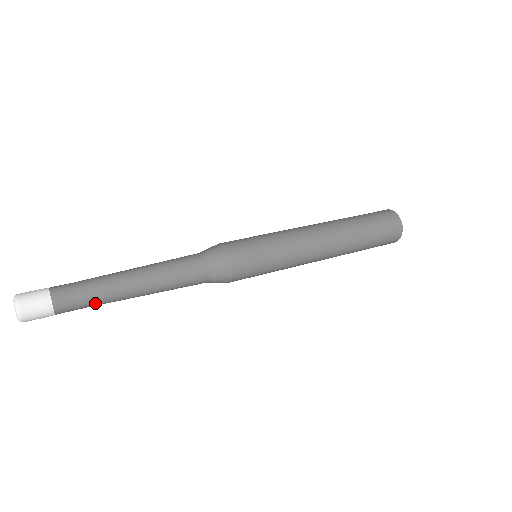
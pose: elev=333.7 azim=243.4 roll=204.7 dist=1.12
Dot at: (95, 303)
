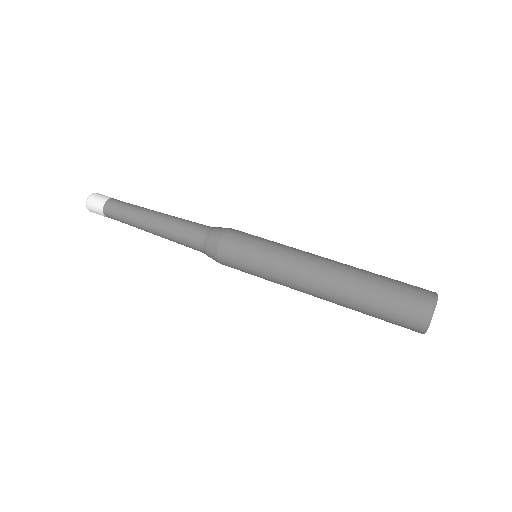
Dot at: (128, 224)
